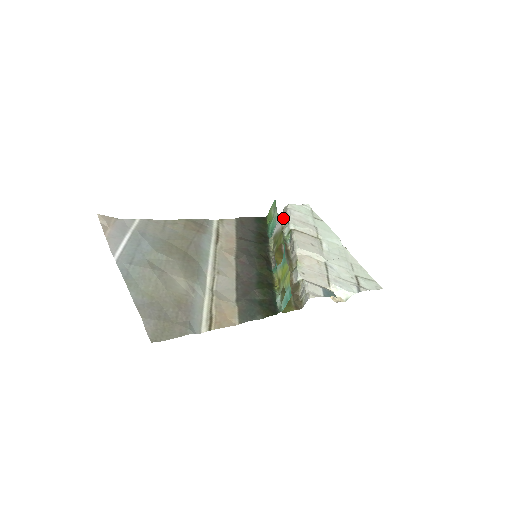
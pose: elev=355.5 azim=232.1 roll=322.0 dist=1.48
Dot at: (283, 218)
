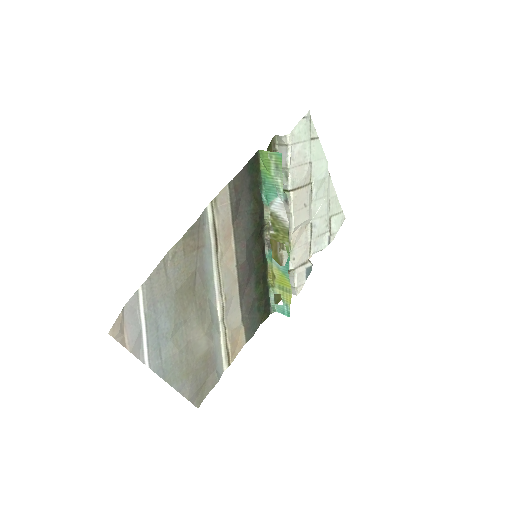
Dot at: occluded
